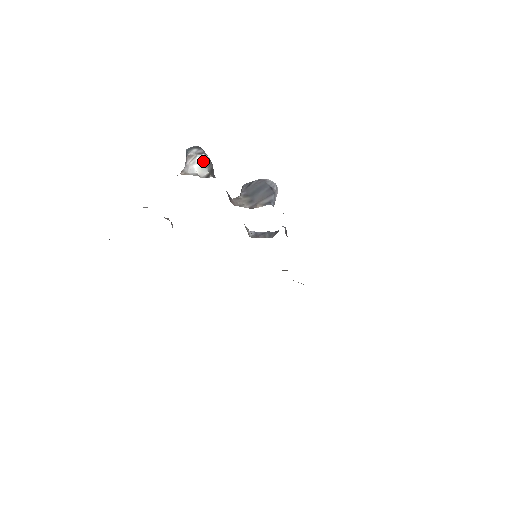
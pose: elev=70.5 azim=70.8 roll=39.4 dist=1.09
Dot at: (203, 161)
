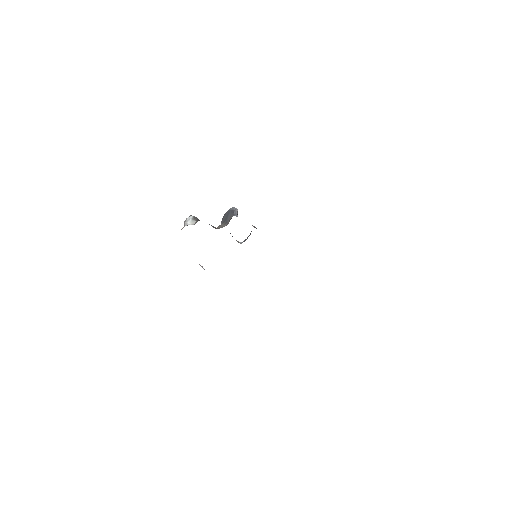
Dot at: (191, 219)
